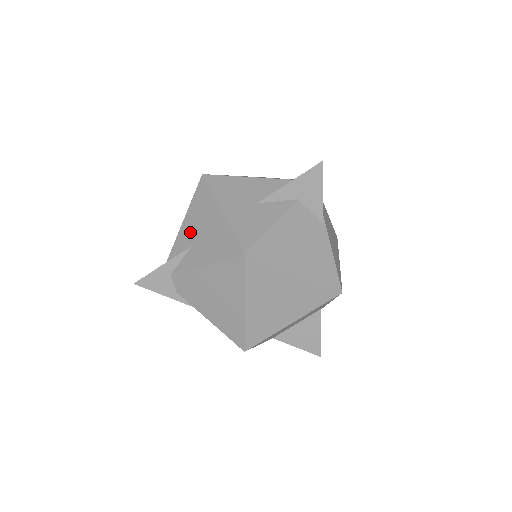
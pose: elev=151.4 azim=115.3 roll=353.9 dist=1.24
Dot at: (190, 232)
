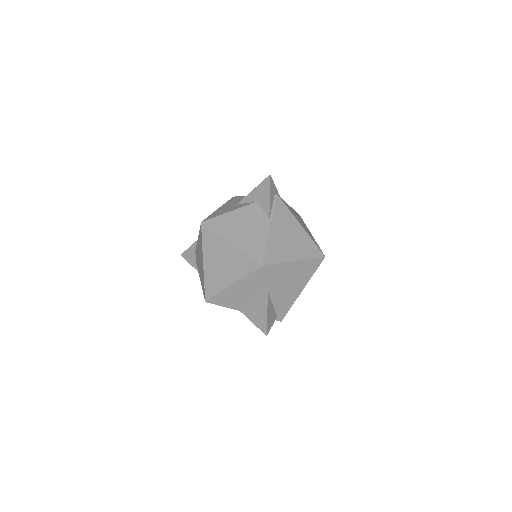
Dot at: occluded
